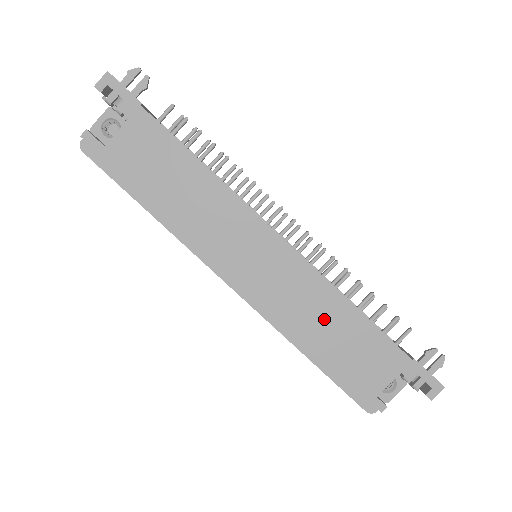
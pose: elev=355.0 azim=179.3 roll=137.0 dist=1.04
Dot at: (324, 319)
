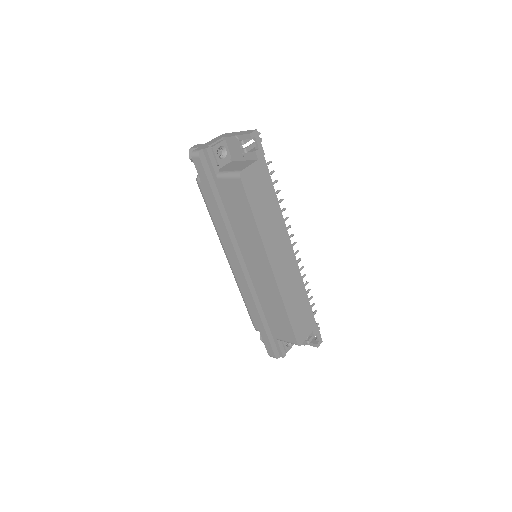
Dot at: (297, 297)
